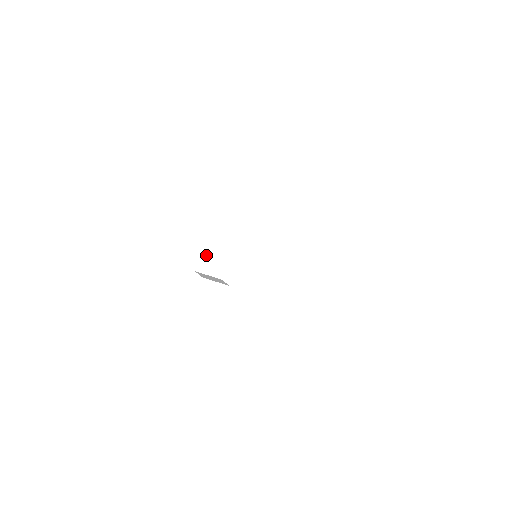
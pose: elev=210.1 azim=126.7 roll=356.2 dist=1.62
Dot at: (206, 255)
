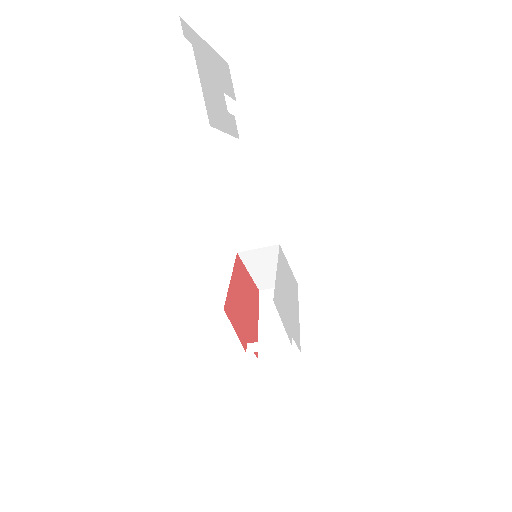
Dot at: (266, 334)
